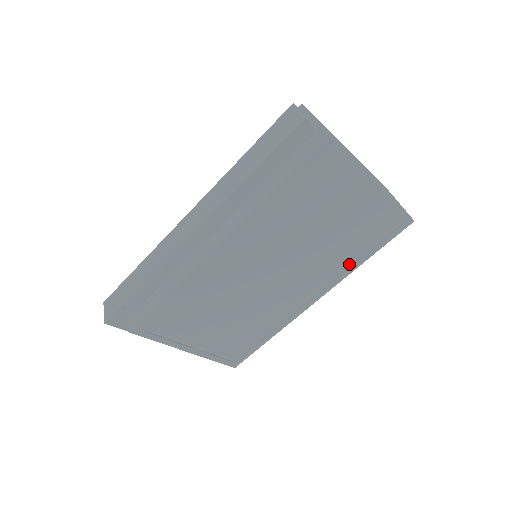
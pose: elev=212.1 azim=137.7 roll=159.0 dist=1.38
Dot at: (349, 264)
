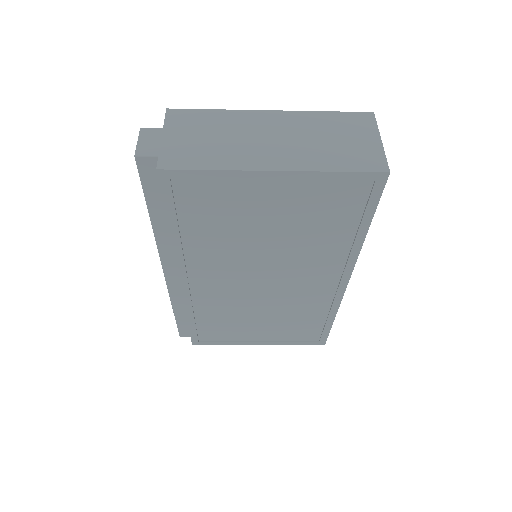
Dot at: (348, 242)
